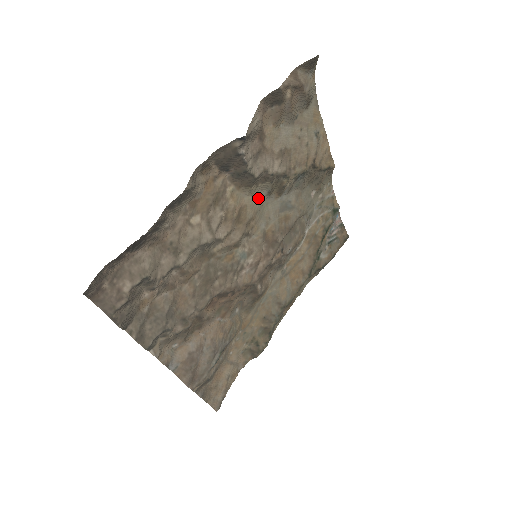
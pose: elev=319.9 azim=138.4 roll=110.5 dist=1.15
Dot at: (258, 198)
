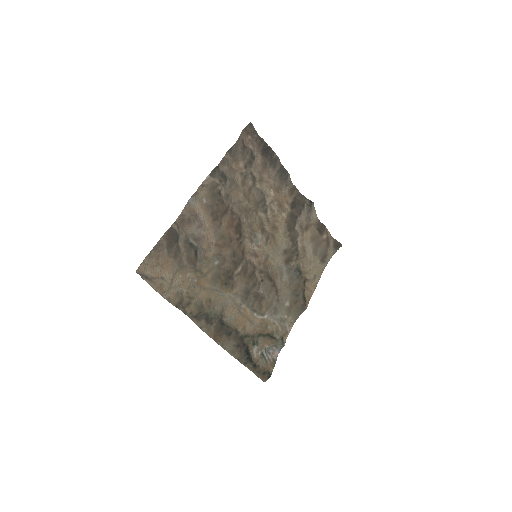
Dot at: (282, 243)
